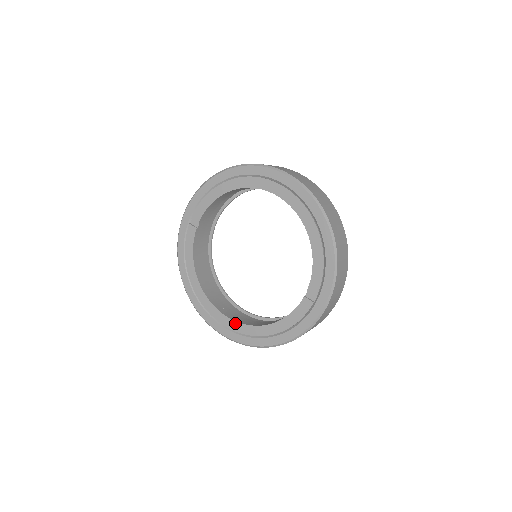
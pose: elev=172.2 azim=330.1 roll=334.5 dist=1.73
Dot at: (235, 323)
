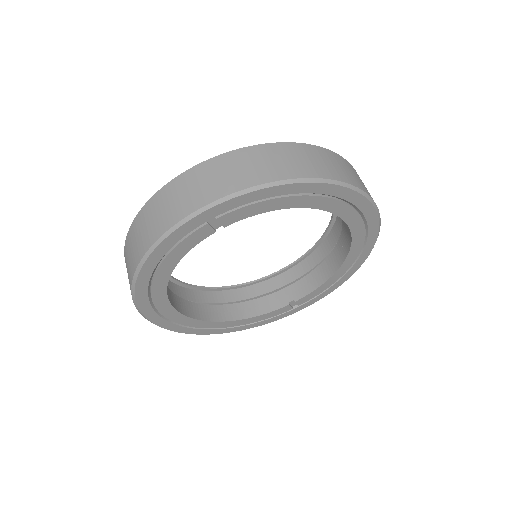
Dot at: (192, 320)
